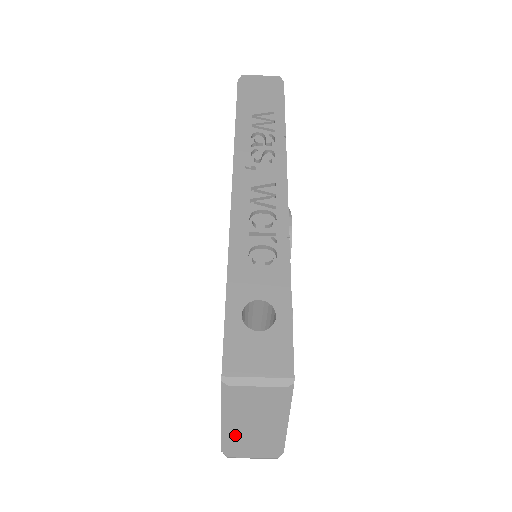
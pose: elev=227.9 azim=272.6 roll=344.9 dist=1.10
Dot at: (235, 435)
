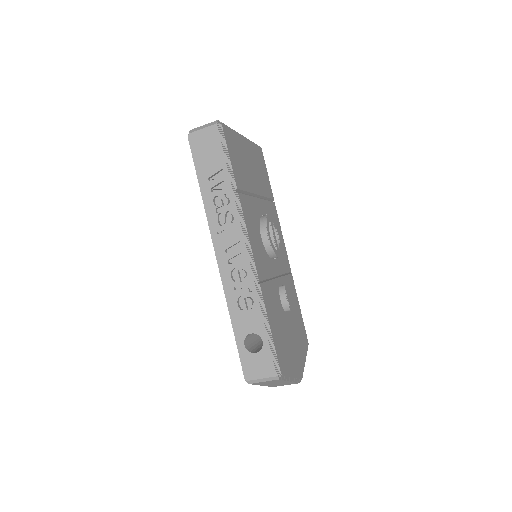
Dot at: (269, 385)
